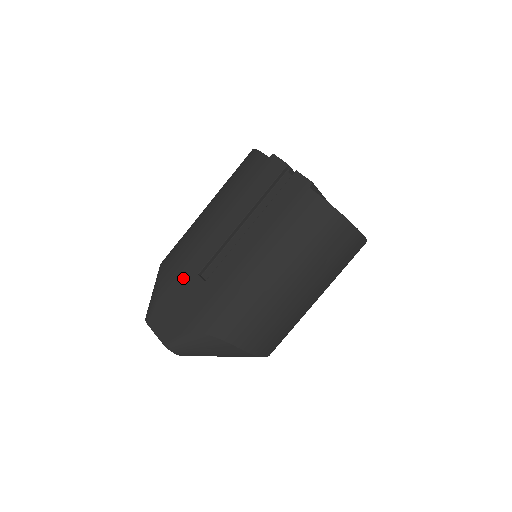
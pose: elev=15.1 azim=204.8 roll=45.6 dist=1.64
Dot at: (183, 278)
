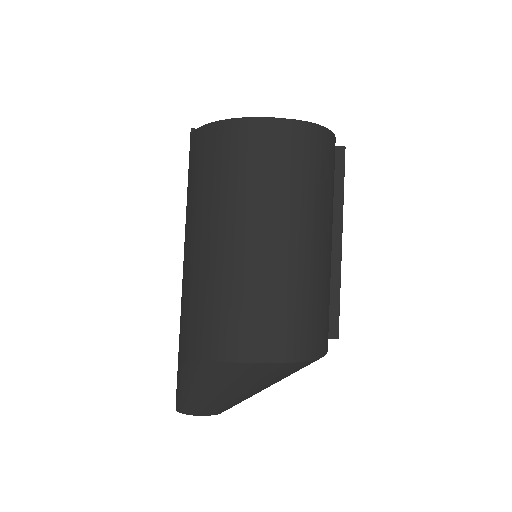
Dot at: occluded
